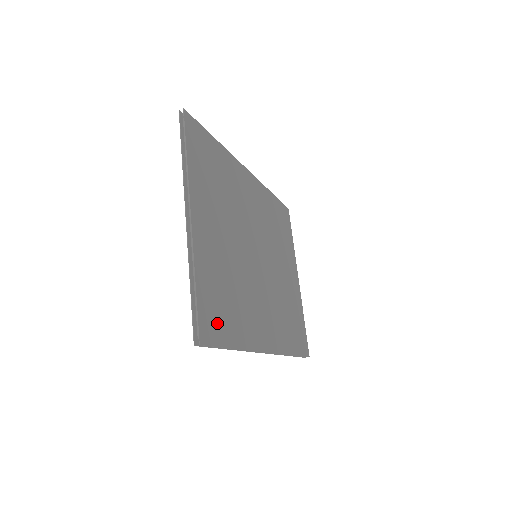
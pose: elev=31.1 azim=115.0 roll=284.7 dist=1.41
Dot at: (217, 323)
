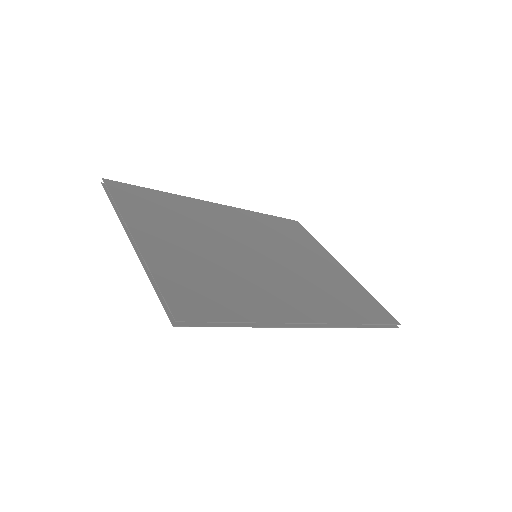
Dot at: (202, 304)
